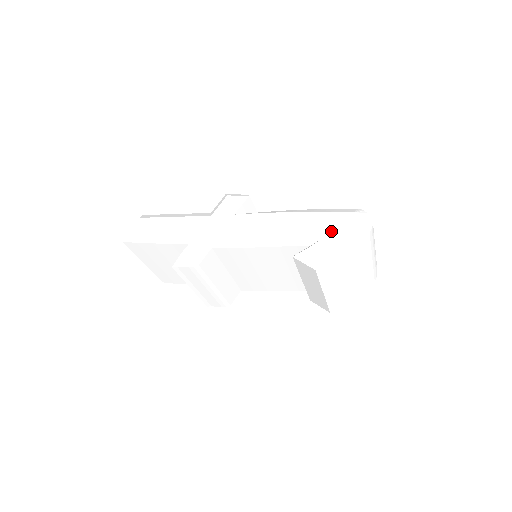
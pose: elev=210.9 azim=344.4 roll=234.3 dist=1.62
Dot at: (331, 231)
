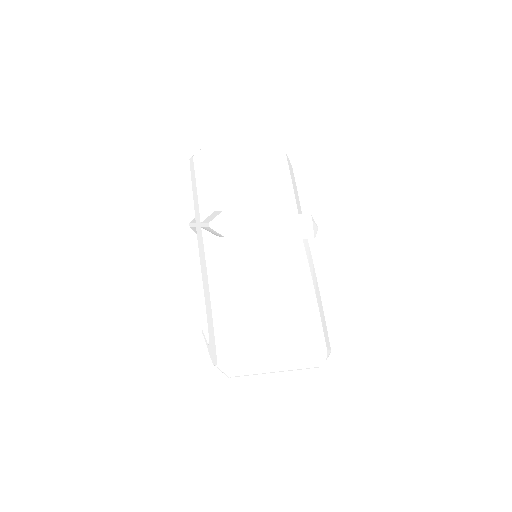
Dot at: (210, 344)
